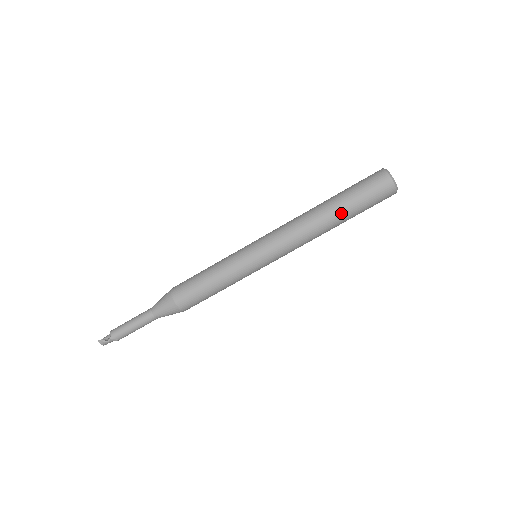
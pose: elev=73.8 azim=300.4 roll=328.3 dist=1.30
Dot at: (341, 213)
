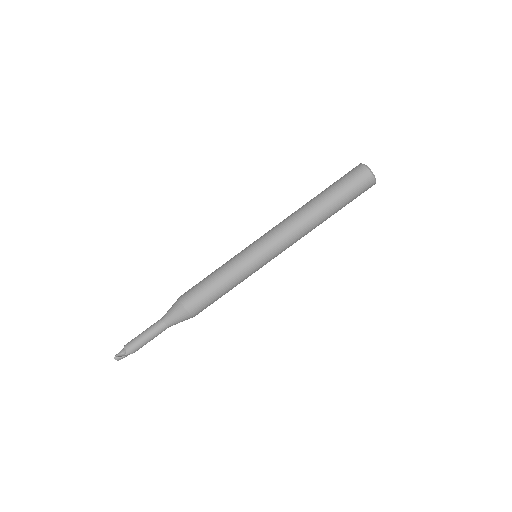
Dot at: (331, 209)
